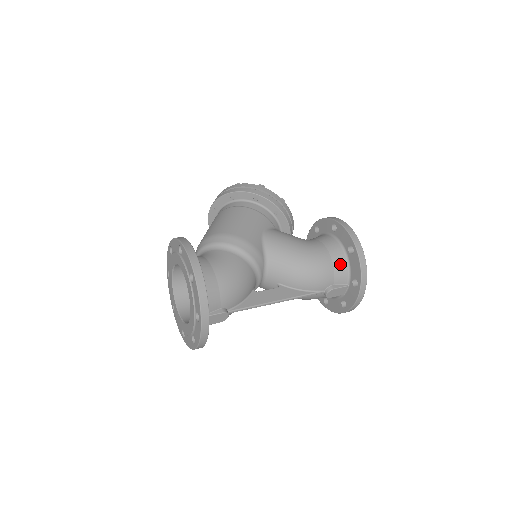
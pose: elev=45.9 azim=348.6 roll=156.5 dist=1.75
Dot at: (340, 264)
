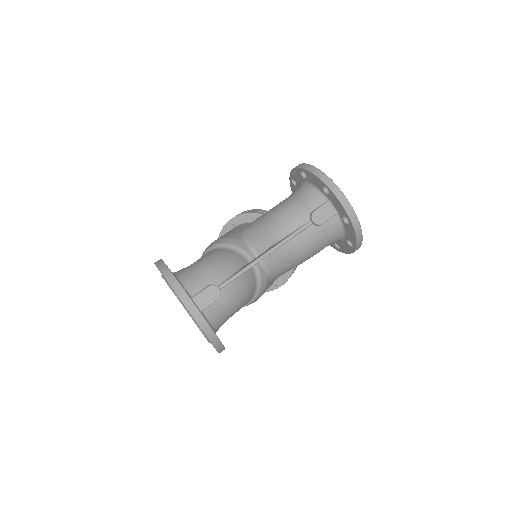
Dot at: (306, 192)
